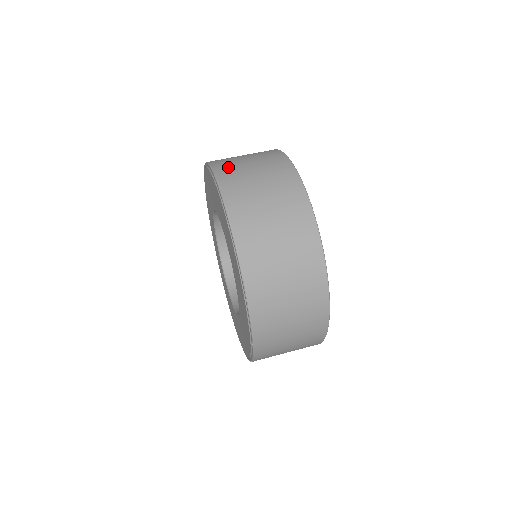
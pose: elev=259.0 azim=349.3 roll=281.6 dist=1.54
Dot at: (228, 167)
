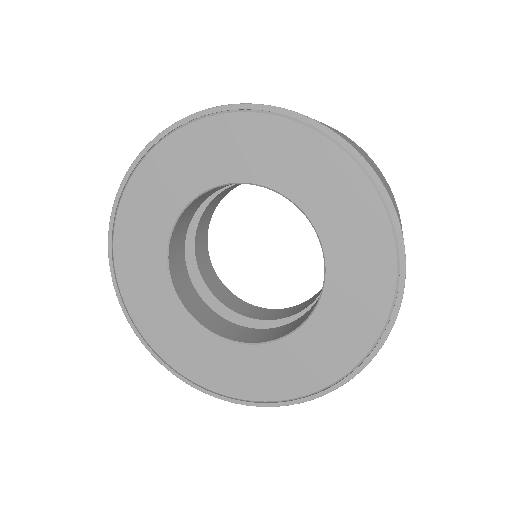
Dot at: occluded
